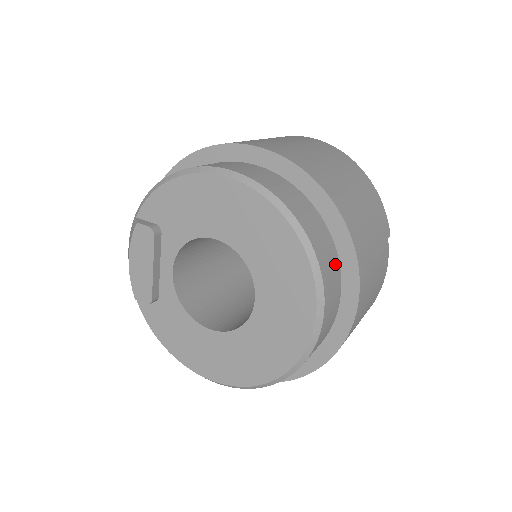
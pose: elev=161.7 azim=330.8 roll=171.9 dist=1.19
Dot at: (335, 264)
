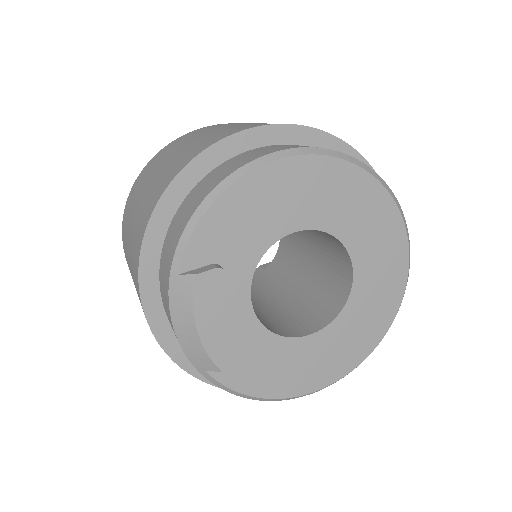
Dot at: occluded
